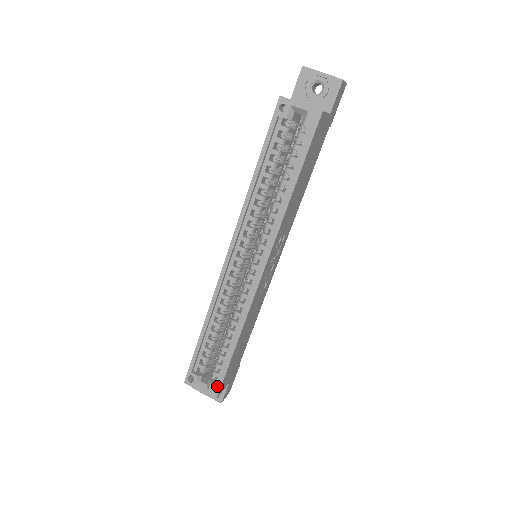
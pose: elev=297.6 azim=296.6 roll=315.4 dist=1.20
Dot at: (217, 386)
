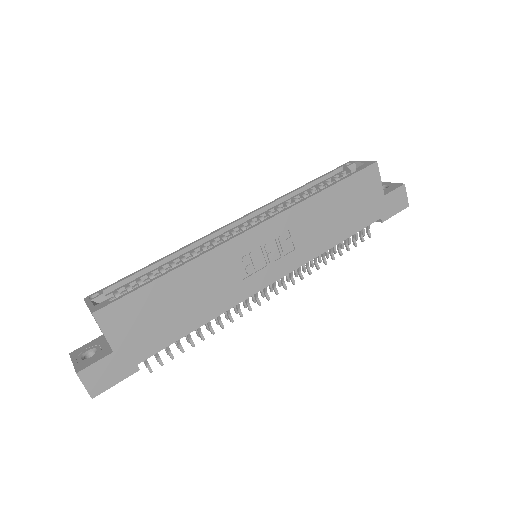
Dot at: (110, 301)
